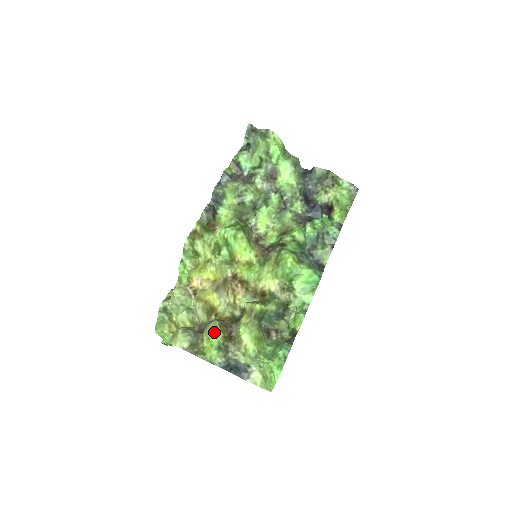
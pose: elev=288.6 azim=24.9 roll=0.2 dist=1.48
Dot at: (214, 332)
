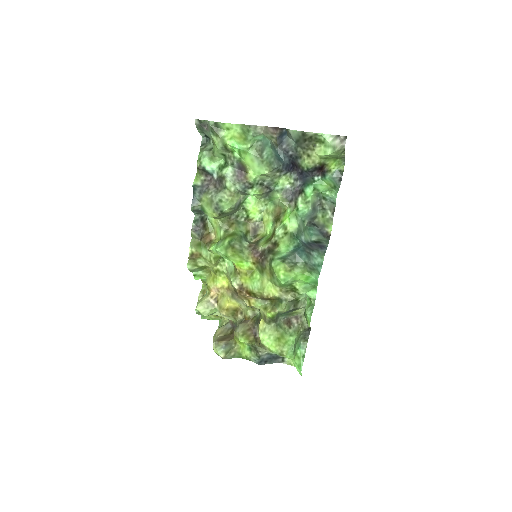
Dot at: (240, 340)
